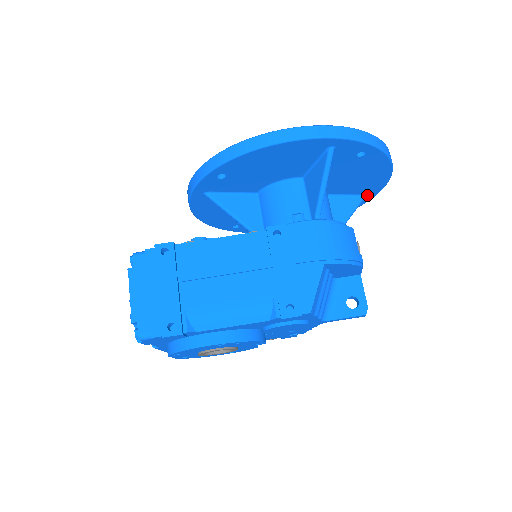
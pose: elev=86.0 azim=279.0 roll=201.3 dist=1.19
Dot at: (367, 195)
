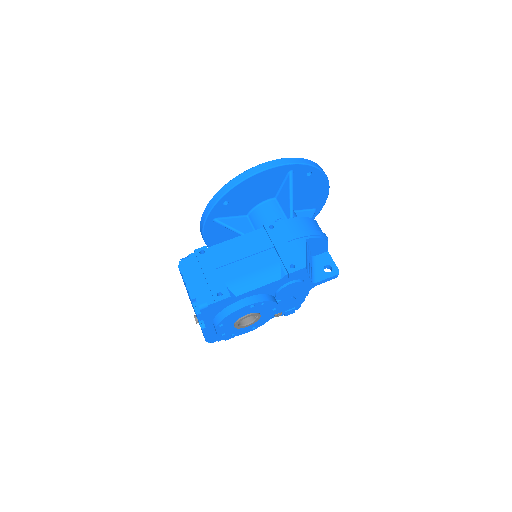
Dot at: (317, 209)
